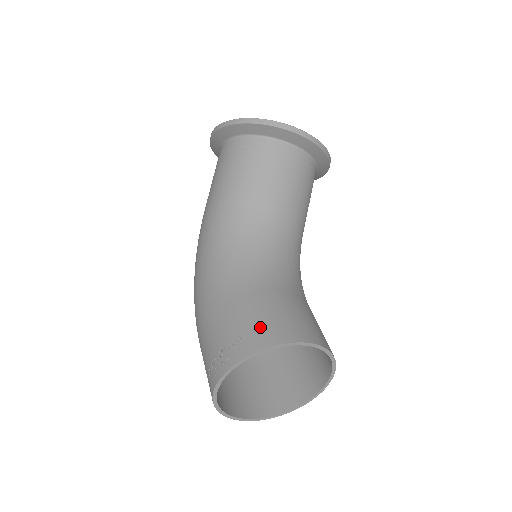
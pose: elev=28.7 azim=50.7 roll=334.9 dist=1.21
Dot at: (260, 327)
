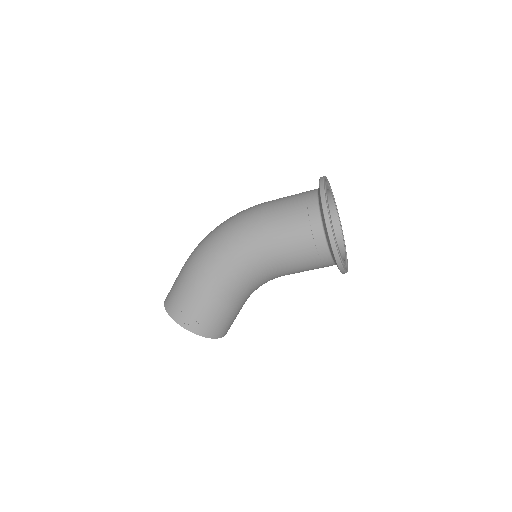
Dot at: (214, 327)
